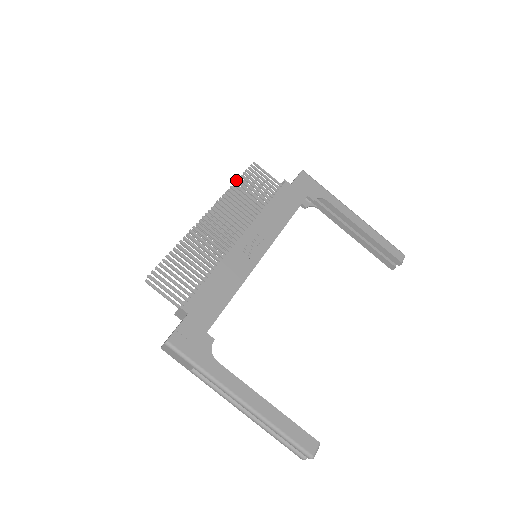
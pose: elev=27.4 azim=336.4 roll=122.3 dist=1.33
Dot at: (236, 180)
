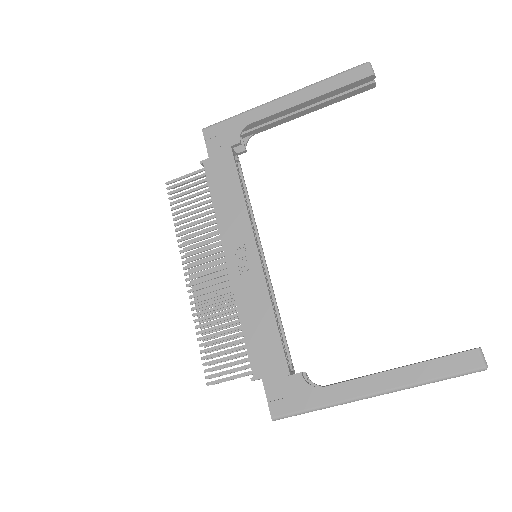
Dot at: occluded
